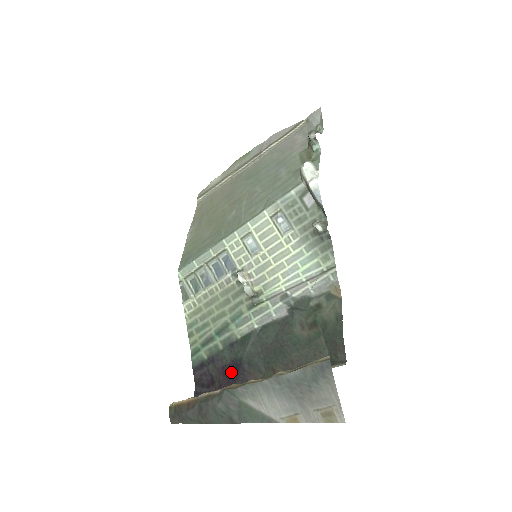
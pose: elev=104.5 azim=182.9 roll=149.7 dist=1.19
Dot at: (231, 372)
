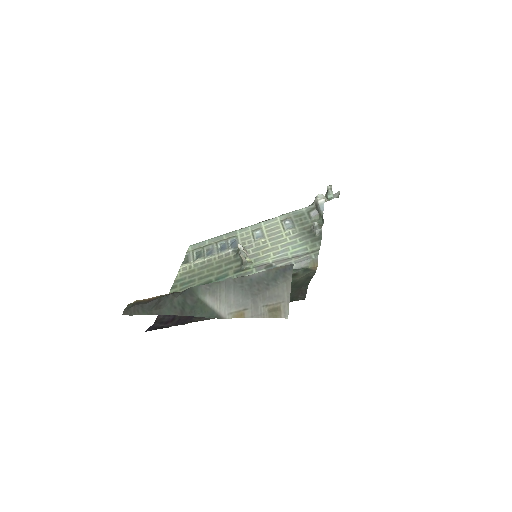
Dot at: occluded
